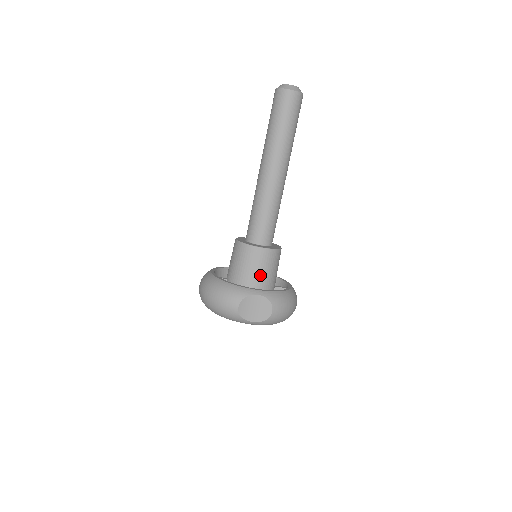
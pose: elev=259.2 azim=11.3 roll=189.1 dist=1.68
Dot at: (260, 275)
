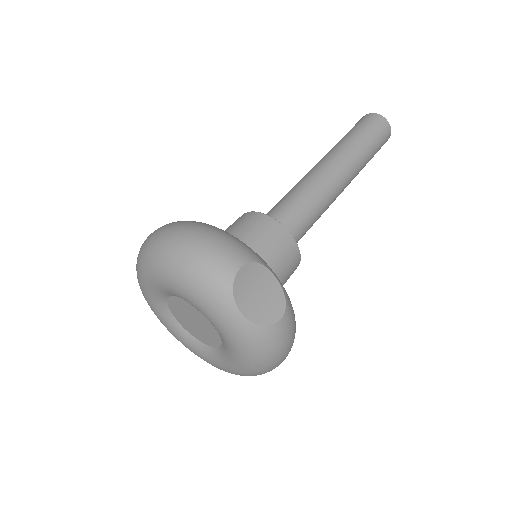
Dot at: occluded
